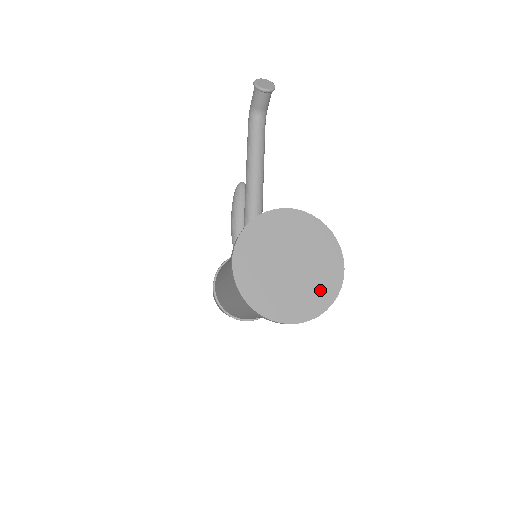
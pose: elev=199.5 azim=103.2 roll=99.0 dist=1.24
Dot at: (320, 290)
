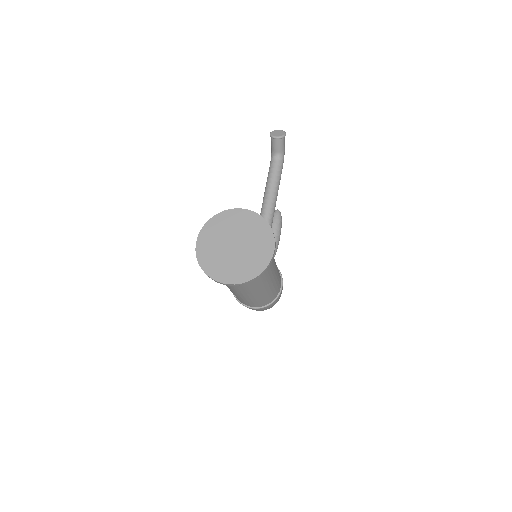
Dot at: (253, 263)
